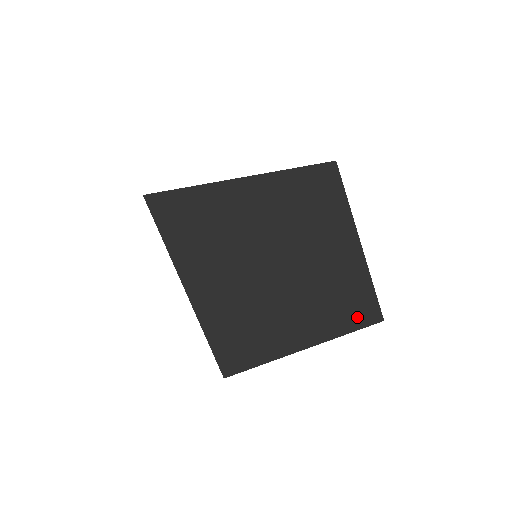
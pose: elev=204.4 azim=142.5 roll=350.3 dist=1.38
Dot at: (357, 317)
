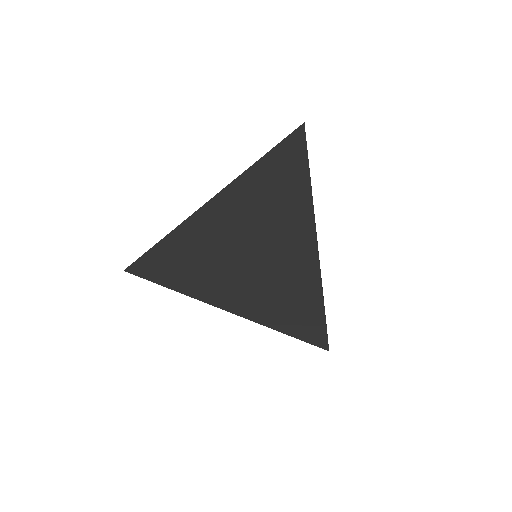
Dot at: (314, 327)
